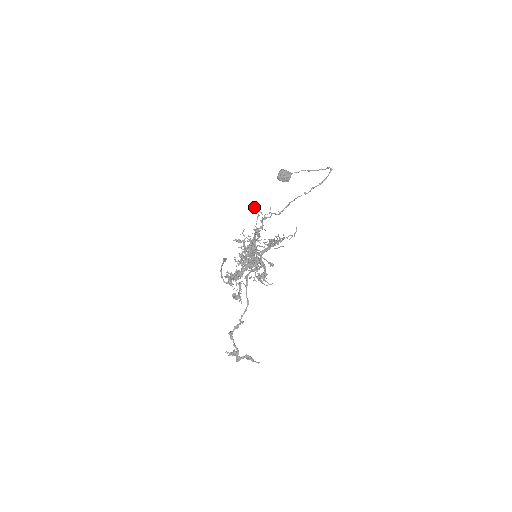
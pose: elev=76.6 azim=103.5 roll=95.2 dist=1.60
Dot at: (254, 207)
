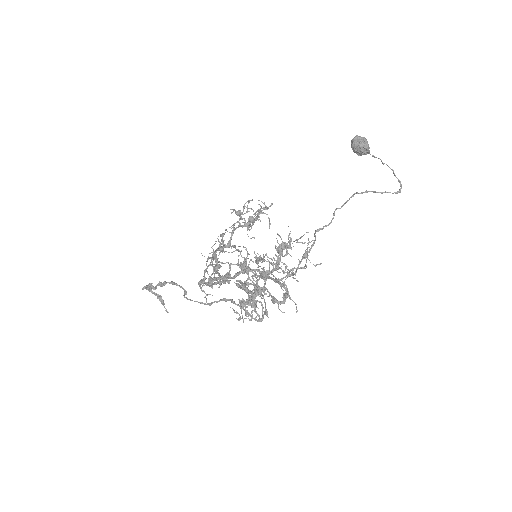
Dot at: occluded
